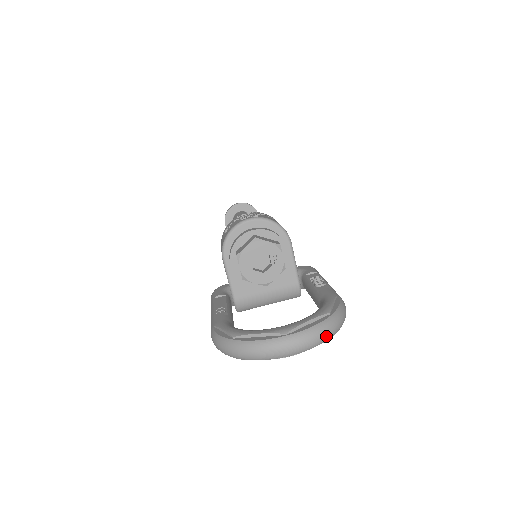
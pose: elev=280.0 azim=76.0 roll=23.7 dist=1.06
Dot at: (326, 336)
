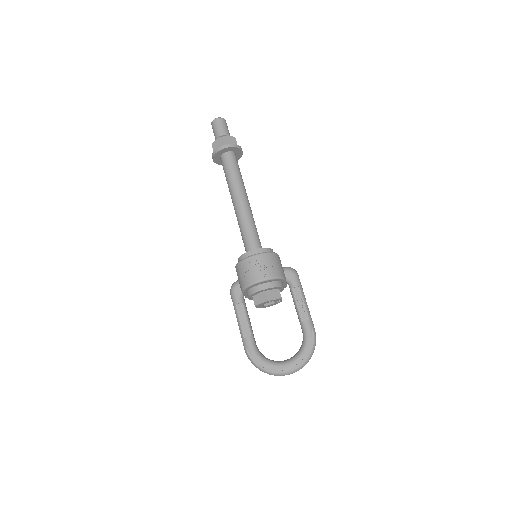
Dot at: occluded
